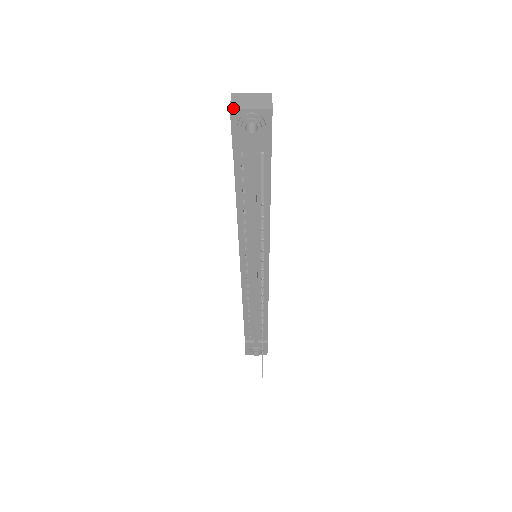
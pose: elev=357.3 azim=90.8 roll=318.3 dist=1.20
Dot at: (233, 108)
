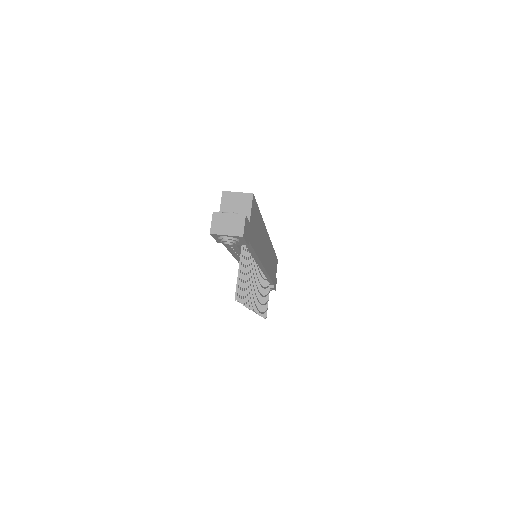
Dot at: (212, 233)
